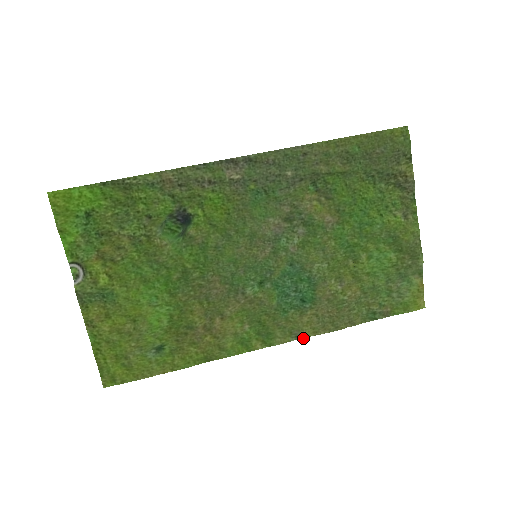
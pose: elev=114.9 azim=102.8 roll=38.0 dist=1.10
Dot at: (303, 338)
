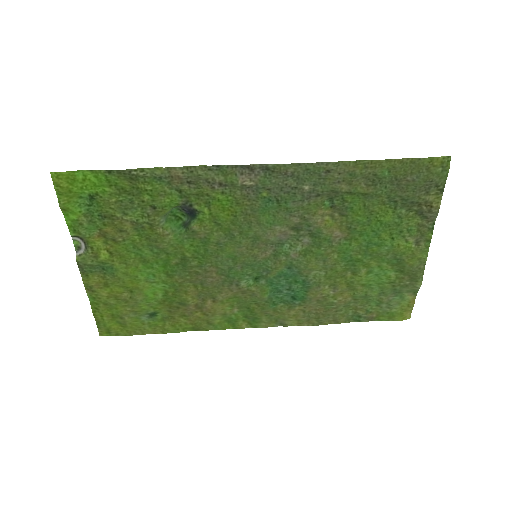
Dot at: (287, 326)
